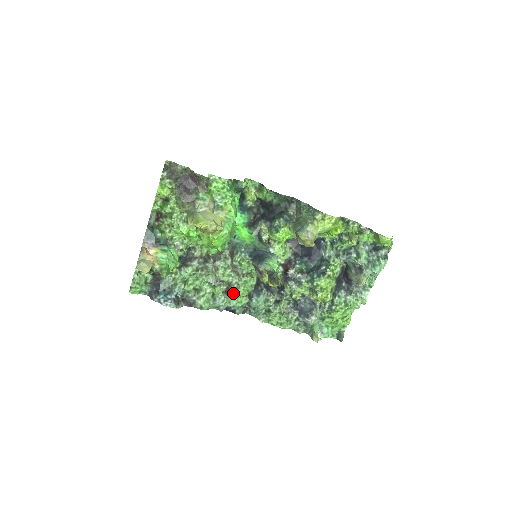
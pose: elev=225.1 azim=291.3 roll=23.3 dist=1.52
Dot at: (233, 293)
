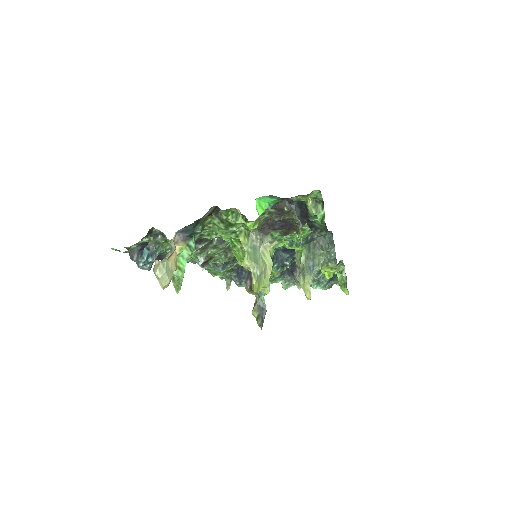
Dot at: occluded
